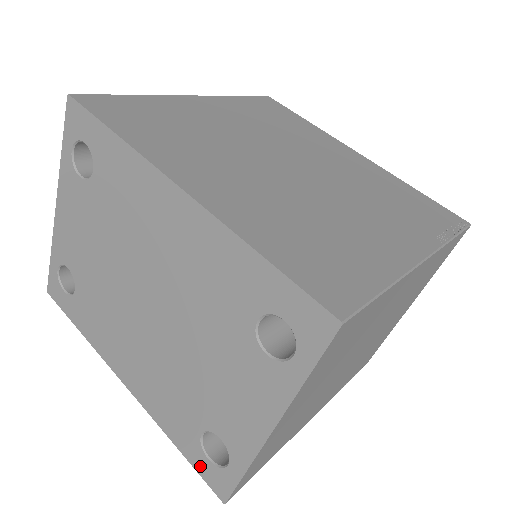
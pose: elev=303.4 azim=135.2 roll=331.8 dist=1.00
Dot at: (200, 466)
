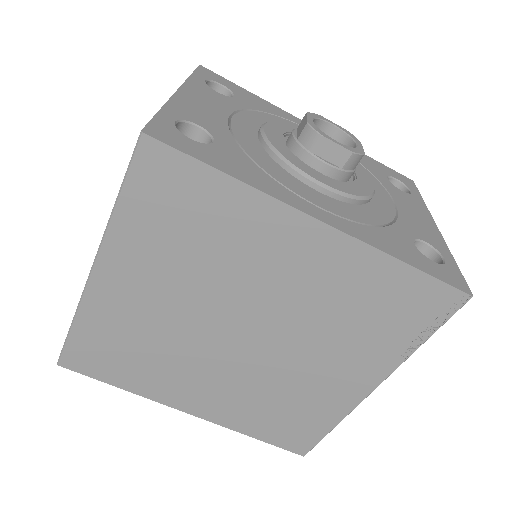
Dot at: occluded
